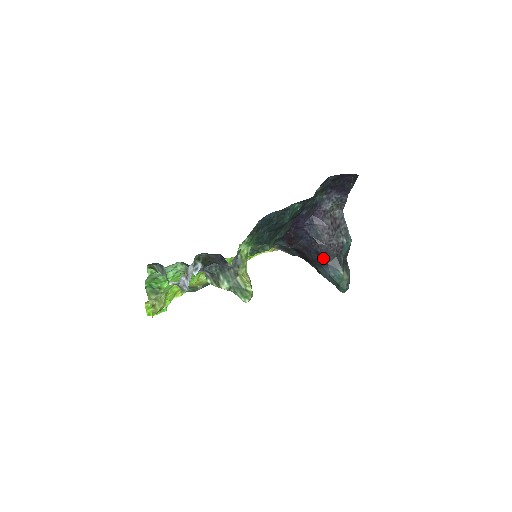
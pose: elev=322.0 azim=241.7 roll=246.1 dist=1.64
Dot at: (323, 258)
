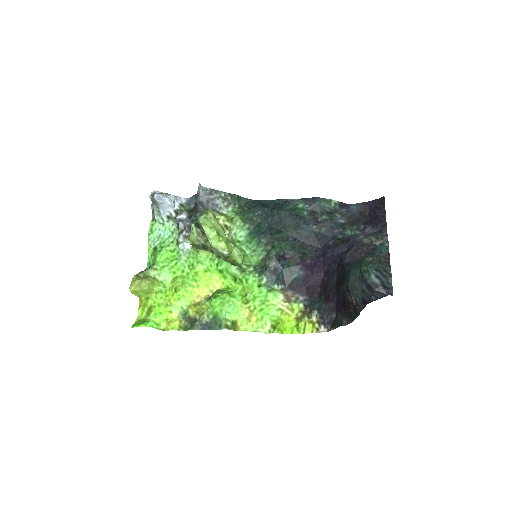
Dot at: (347, 264)
